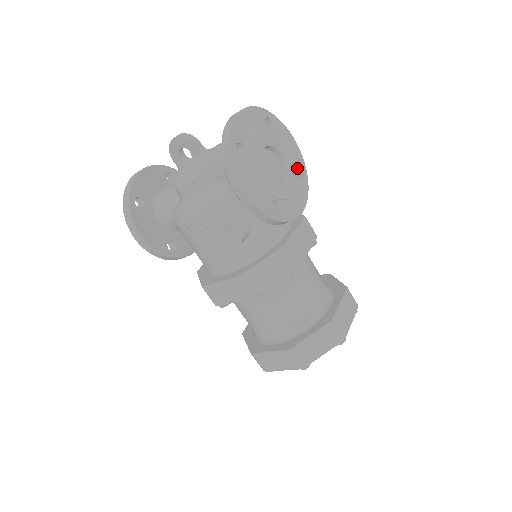
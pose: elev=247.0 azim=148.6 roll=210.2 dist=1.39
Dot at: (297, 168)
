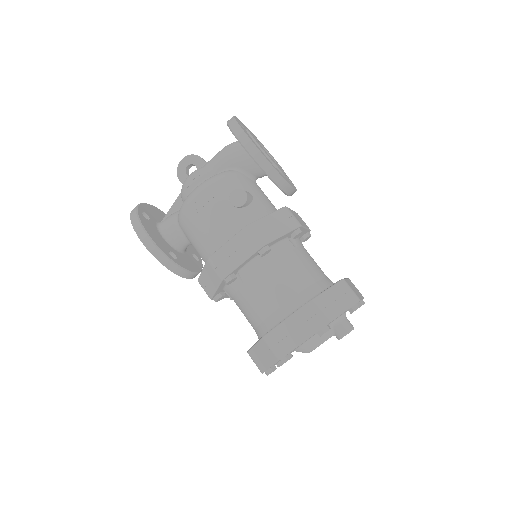
Dot at: occluded
